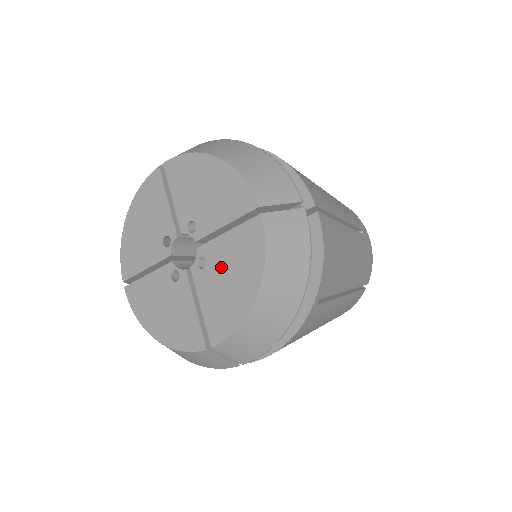
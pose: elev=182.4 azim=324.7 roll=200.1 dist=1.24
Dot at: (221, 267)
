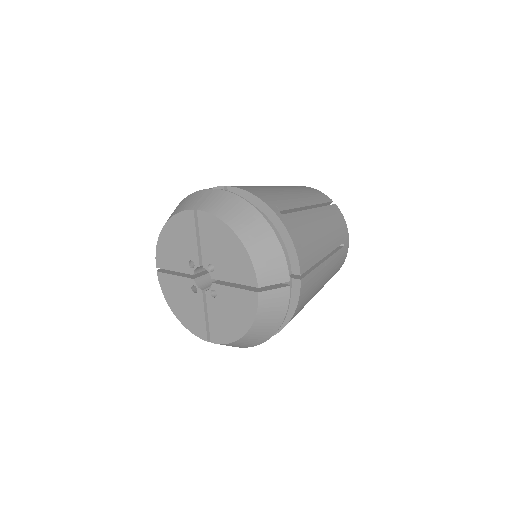
Dot at: (226, 305)
